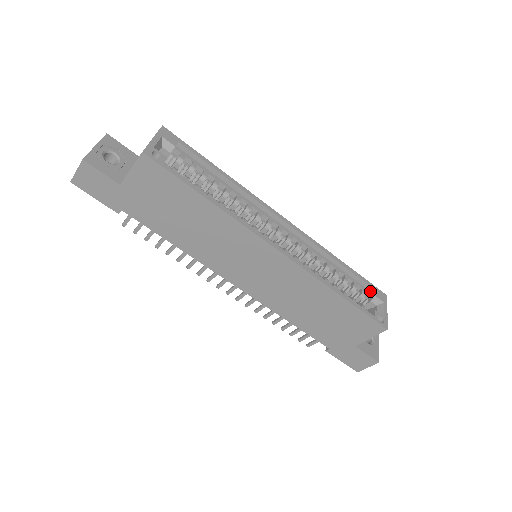
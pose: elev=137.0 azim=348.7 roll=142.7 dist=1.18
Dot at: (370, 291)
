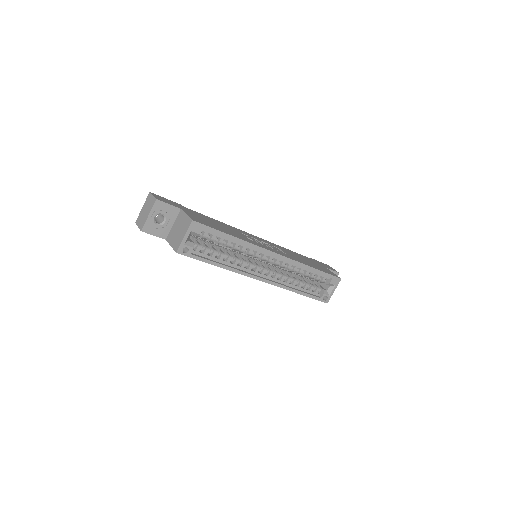
Dot at: (330, 277)
